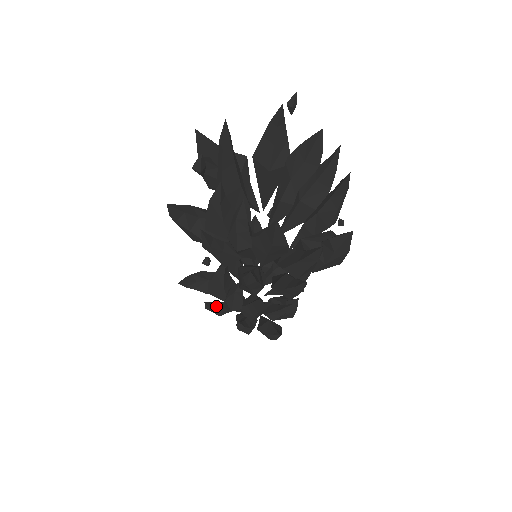
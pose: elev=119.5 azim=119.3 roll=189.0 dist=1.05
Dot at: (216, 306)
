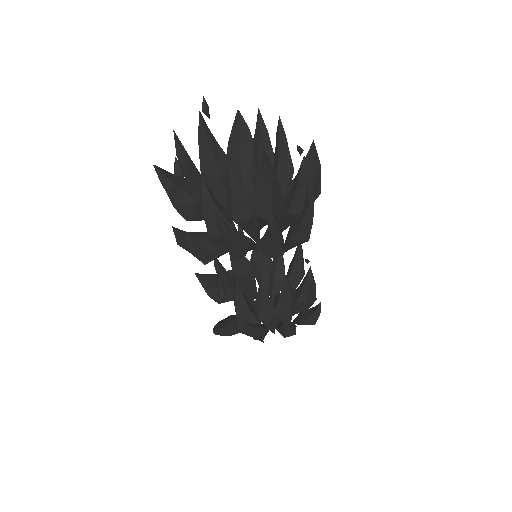
Dot at: (255, 327)
